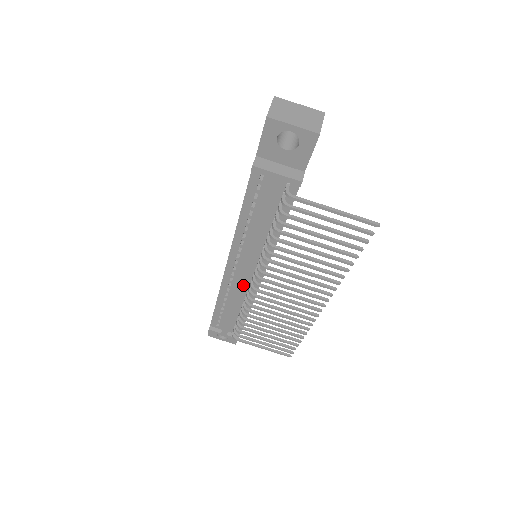
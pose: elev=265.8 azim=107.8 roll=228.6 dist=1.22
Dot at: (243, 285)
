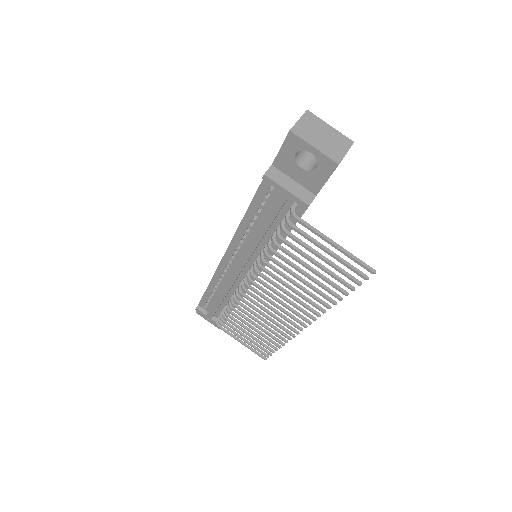
Dot at: (234, 280)
